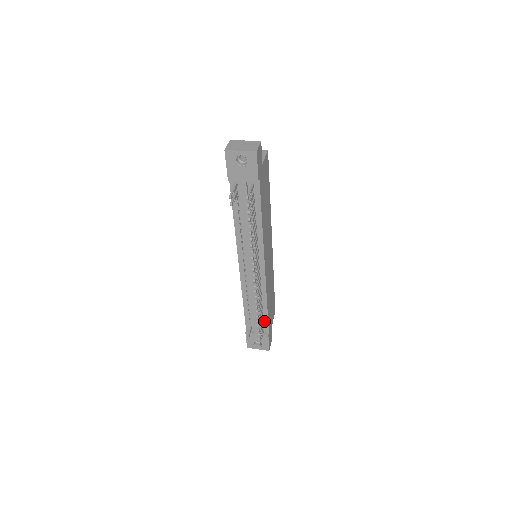
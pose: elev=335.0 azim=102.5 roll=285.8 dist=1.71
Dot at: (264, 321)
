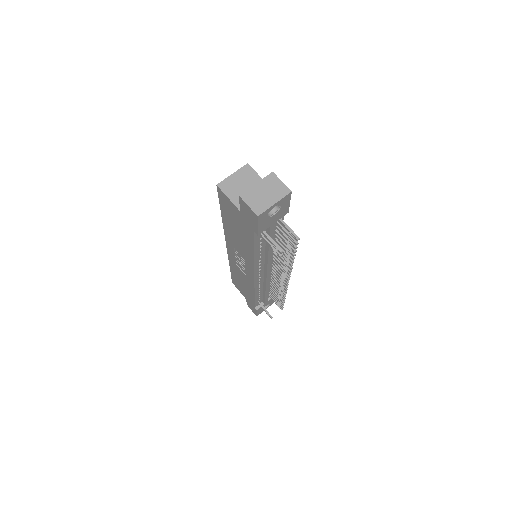
Dot at: occluded
